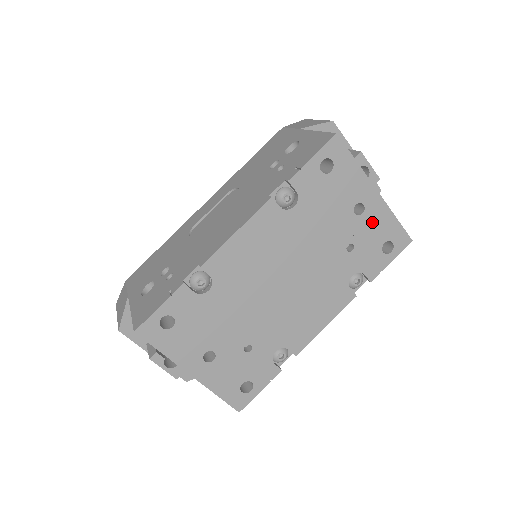
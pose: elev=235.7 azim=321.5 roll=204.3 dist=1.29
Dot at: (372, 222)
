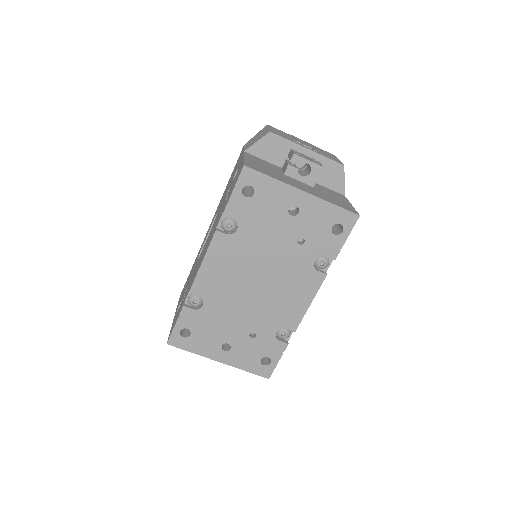
Dot at: (311, 216)
